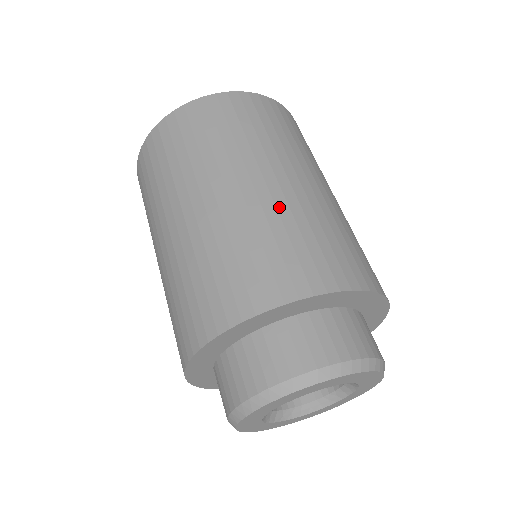
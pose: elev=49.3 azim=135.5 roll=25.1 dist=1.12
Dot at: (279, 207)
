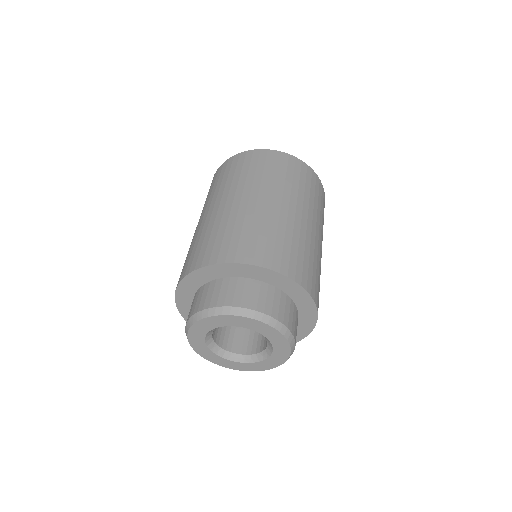
Dot at: (247, 215)
